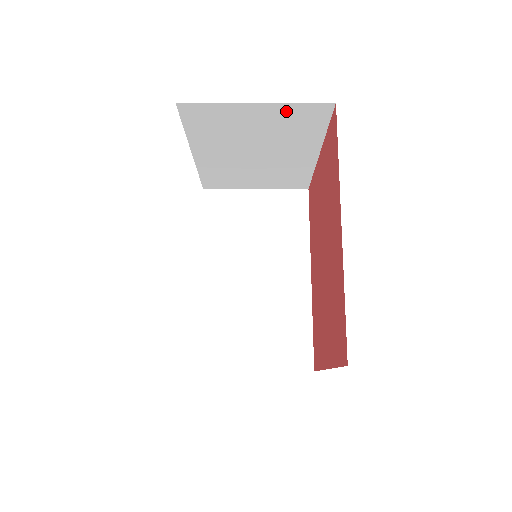
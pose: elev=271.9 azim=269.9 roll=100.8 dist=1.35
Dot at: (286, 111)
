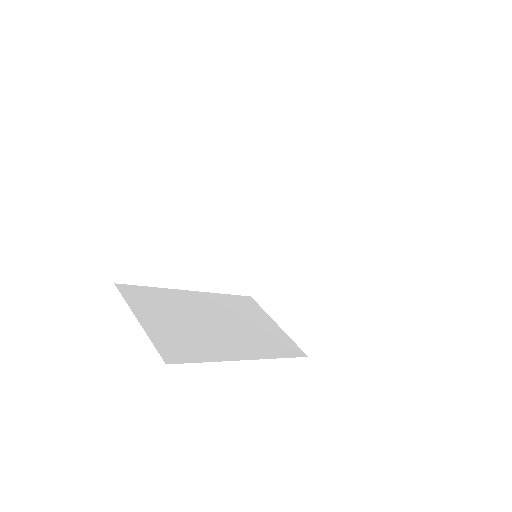
Dot at: (360, 219)
